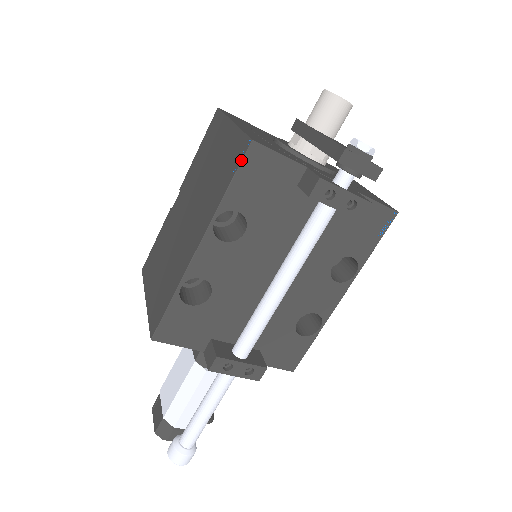
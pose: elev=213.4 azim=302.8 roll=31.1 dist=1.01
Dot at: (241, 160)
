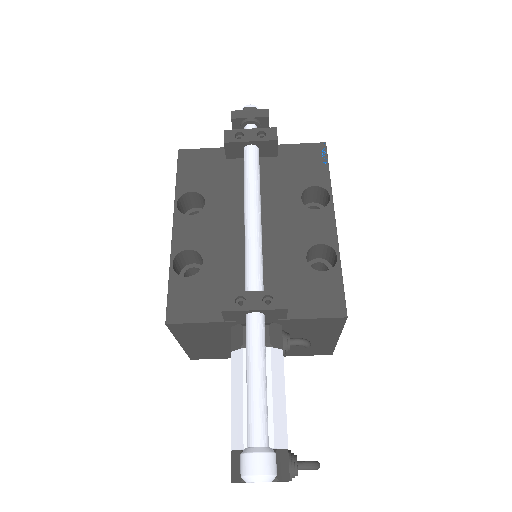
Dot at: (177, 163)
